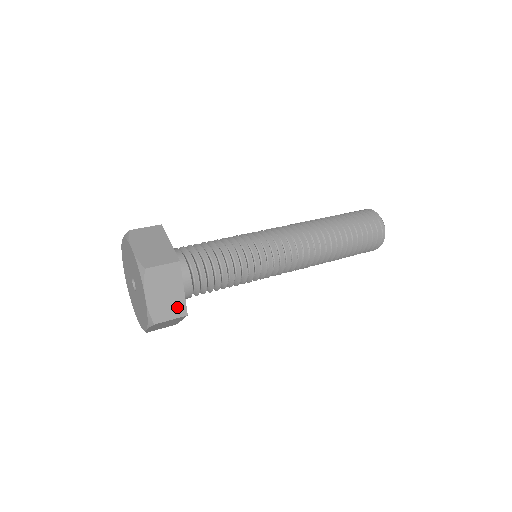
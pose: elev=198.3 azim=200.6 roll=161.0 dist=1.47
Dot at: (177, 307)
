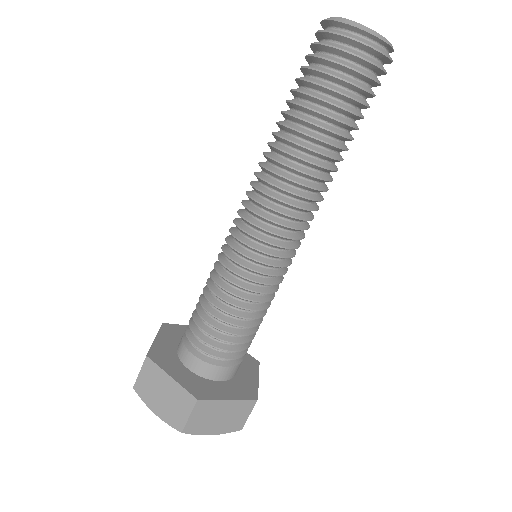
Dot at: (242, 408)
